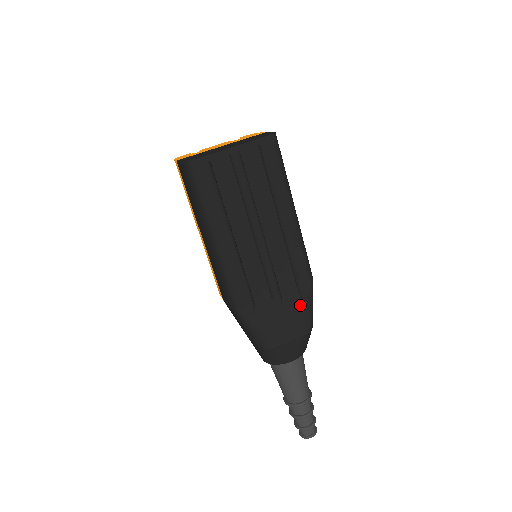
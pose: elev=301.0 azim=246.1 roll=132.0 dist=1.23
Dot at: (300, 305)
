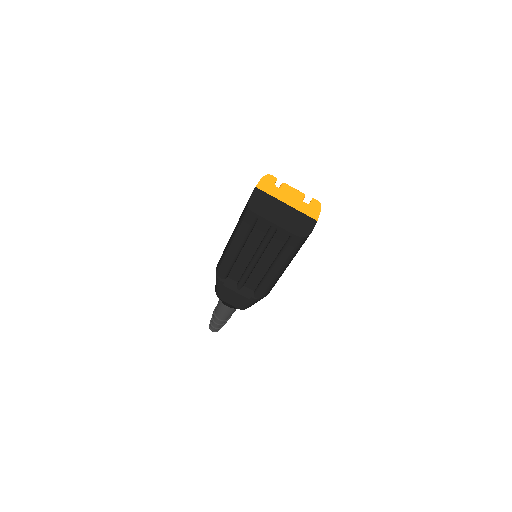
Dot at: (247, 299)
